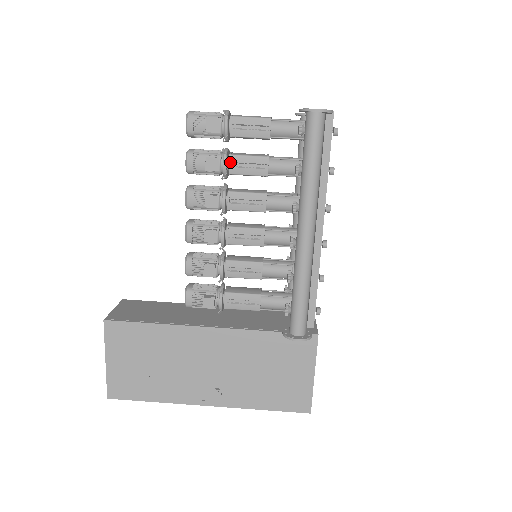
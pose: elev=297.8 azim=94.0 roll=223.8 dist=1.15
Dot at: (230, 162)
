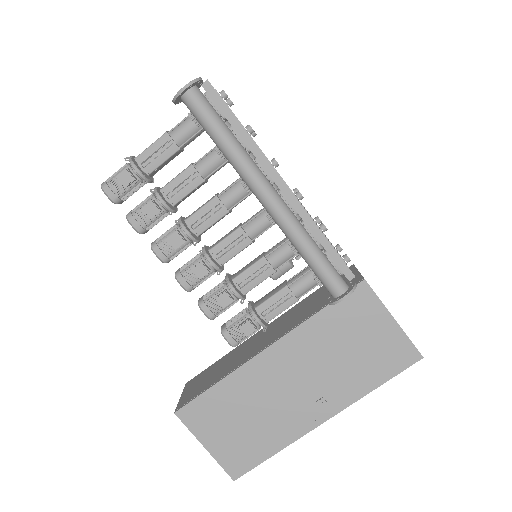
Dot at: (165, 196)
